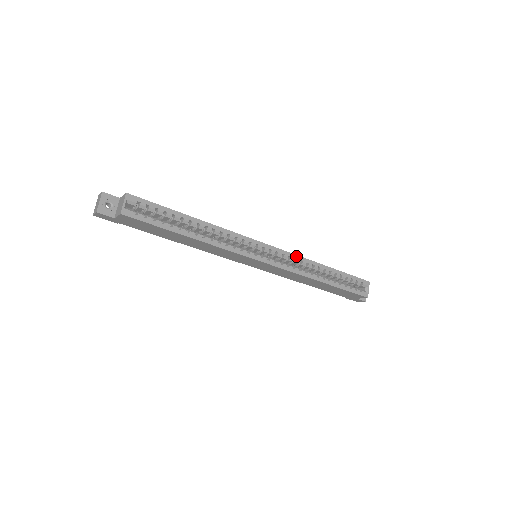
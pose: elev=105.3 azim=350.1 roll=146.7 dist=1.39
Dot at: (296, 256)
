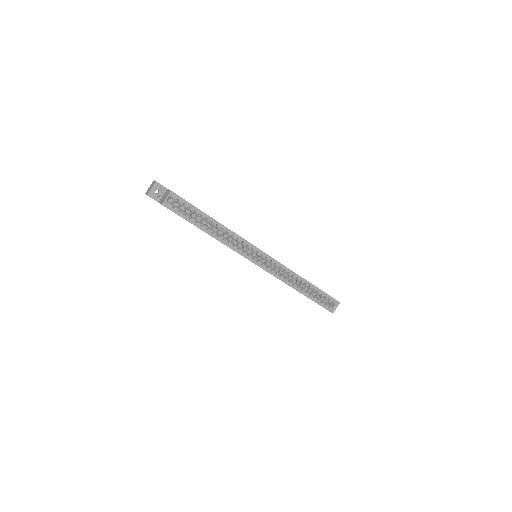
Dot at: (286, 267)
